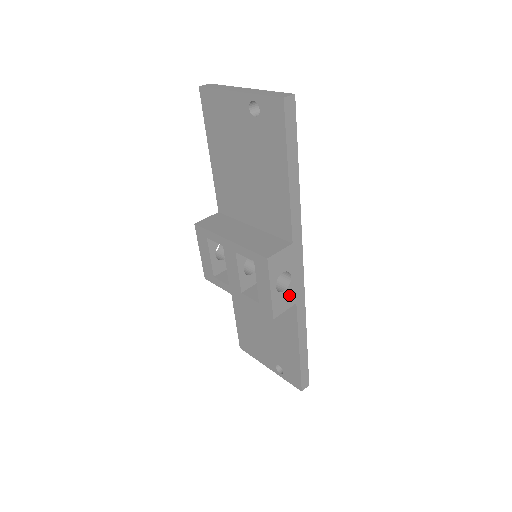
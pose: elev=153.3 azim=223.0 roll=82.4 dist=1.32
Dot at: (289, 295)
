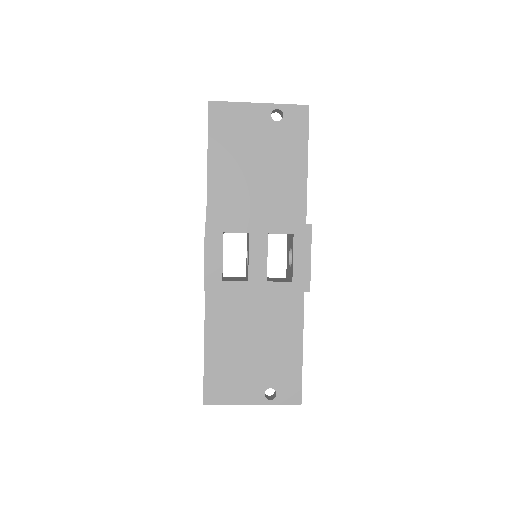
Dot at: occluded
